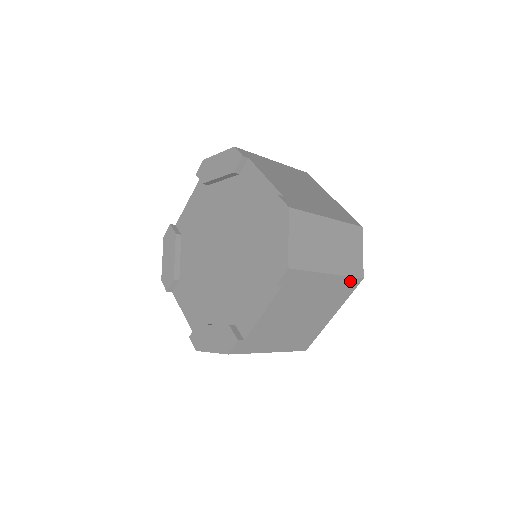
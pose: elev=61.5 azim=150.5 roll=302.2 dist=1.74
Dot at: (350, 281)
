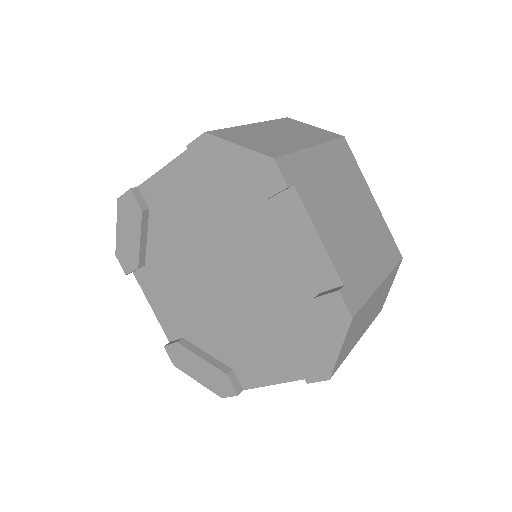
Dot at: occluded
